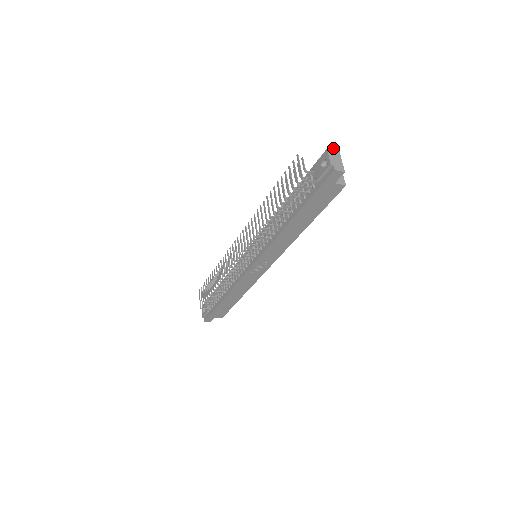
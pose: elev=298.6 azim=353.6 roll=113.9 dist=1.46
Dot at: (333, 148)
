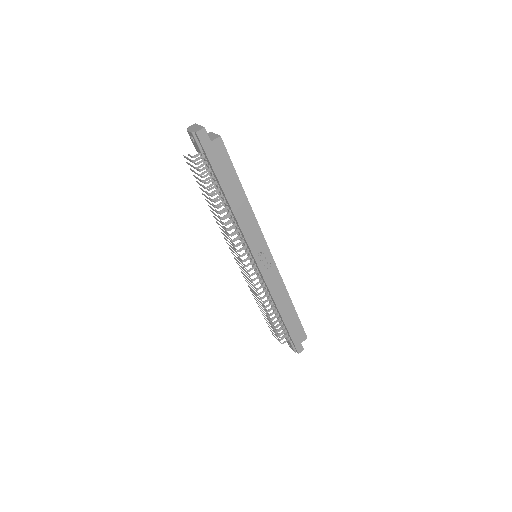
Dot at: (191, 126)
